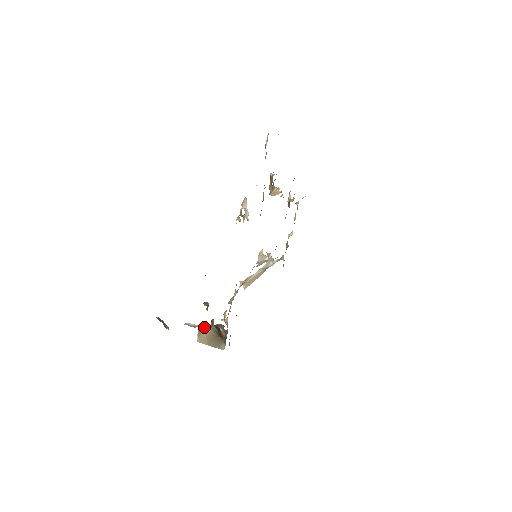
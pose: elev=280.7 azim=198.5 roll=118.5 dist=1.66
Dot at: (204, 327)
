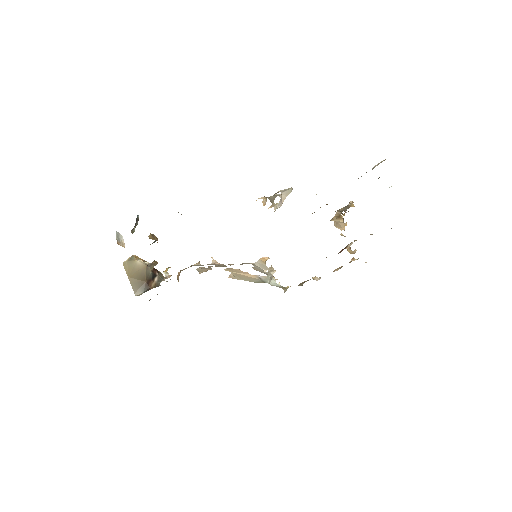
Dot at: (142, 259)
